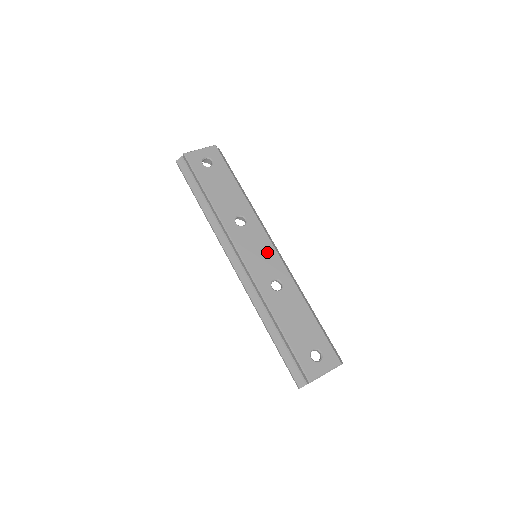
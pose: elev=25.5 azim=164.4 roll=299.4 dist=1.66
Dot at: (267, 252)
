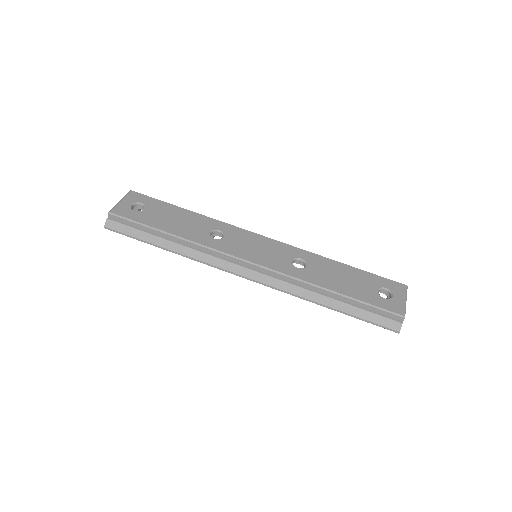
Dot at: (264, 244)
